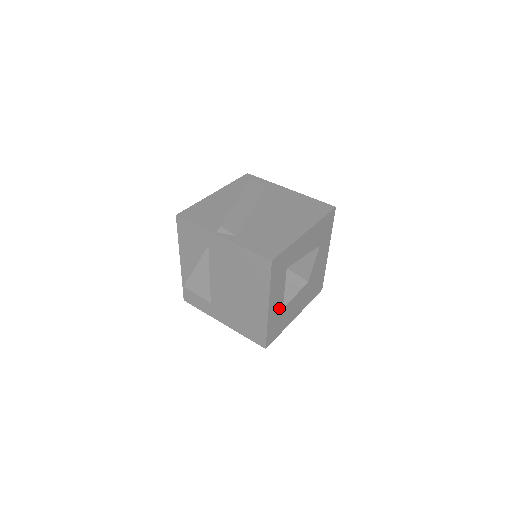
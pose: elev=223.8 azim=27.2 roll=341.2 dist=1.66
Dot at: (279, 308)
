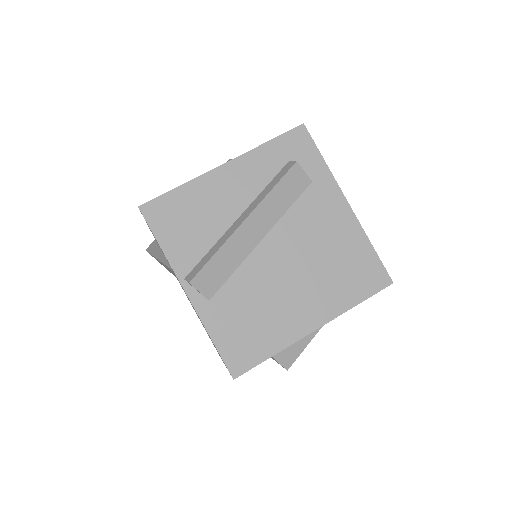
Dot at: occluded
